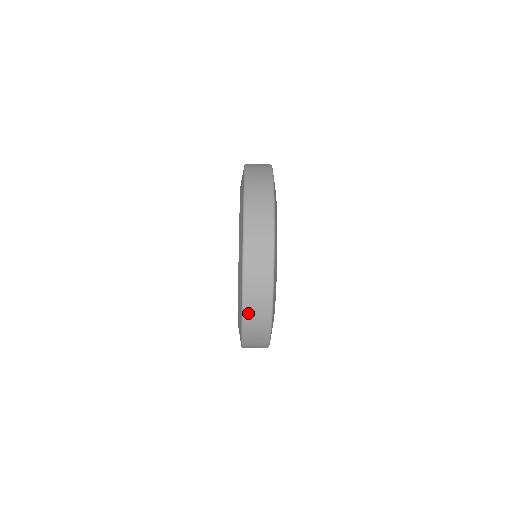
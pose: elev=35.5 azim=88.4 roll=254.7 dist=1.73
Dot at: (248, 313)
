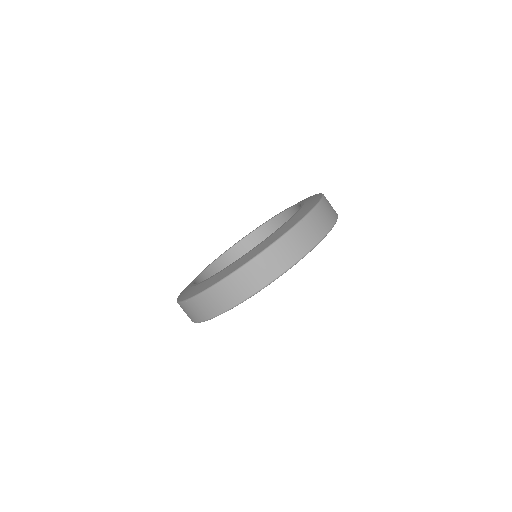
Dot at: (320, 209)
